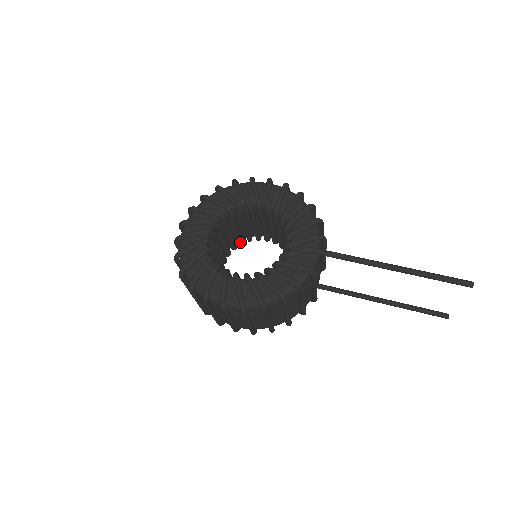
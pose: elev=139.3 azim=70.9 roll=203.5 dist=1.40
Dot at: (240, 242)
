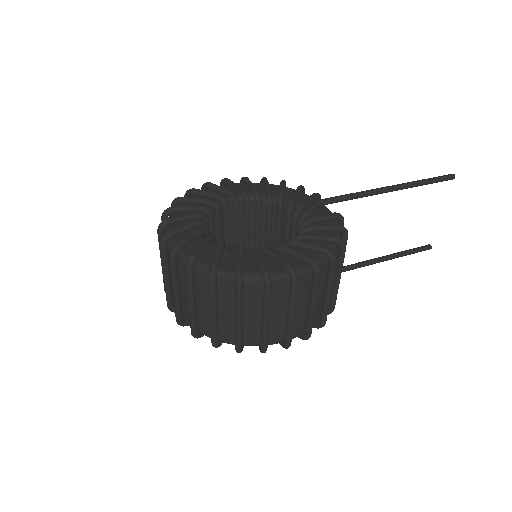
Dot at: occluded
